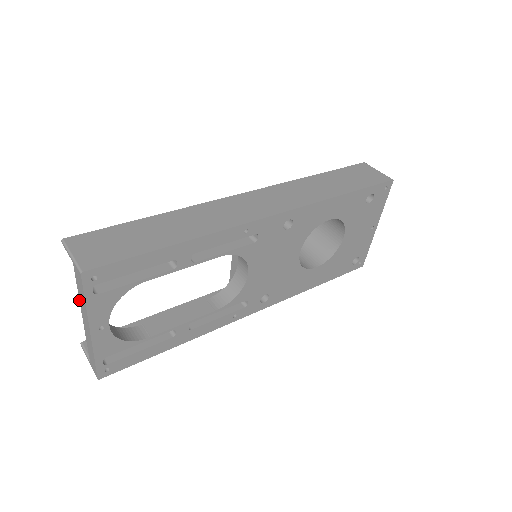
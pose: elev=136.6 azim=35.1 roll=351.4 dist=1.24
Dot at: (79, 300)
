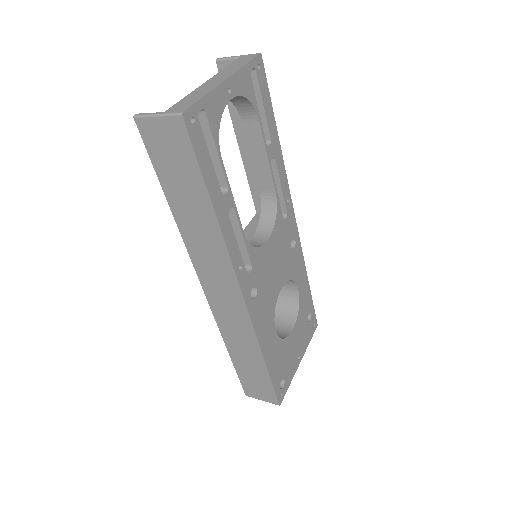
Dot at: occluded
